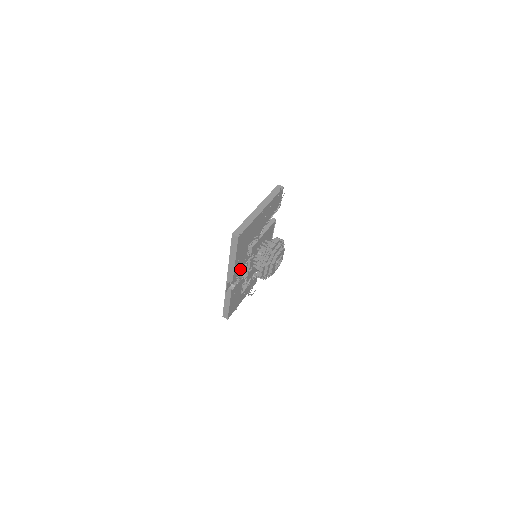
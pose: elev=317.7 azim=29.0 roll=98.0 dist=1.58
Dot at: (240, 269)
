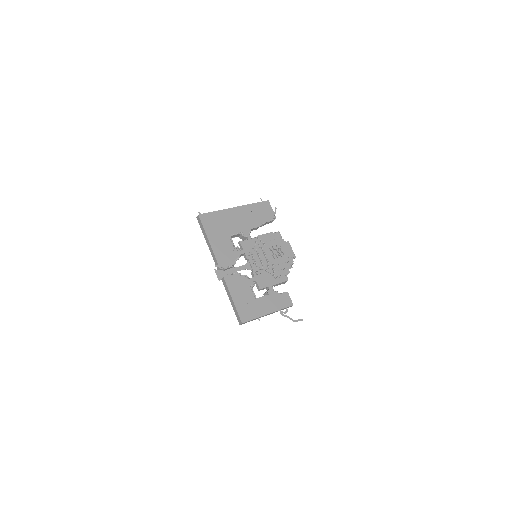
Dot at: (229, 259)
